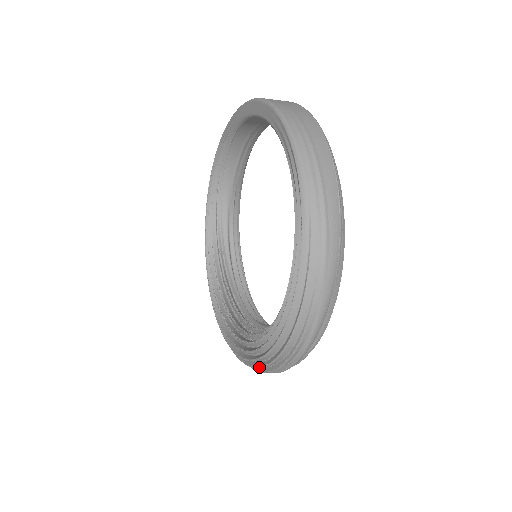
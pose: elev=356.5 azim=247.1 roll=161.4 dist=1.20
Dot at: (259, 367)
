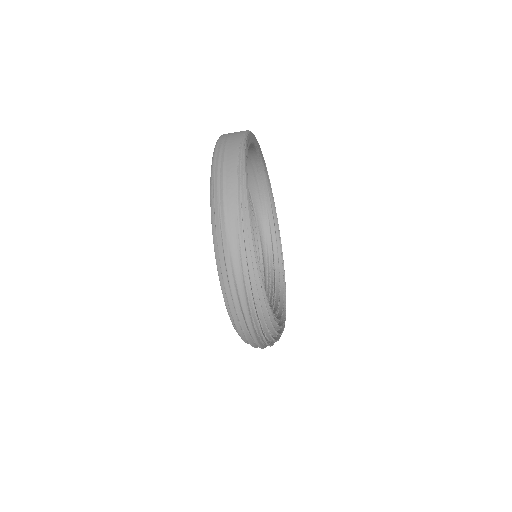
Dot at: occluded
